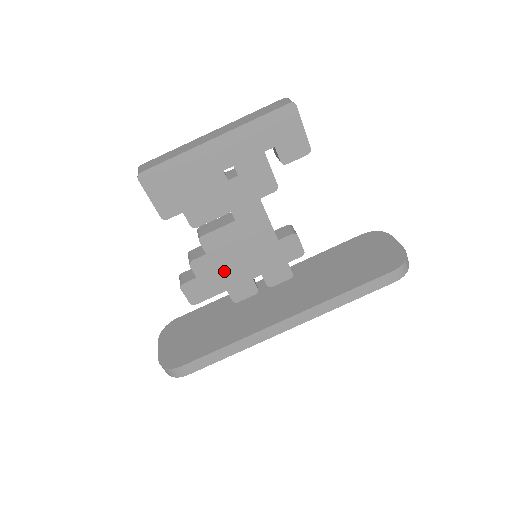
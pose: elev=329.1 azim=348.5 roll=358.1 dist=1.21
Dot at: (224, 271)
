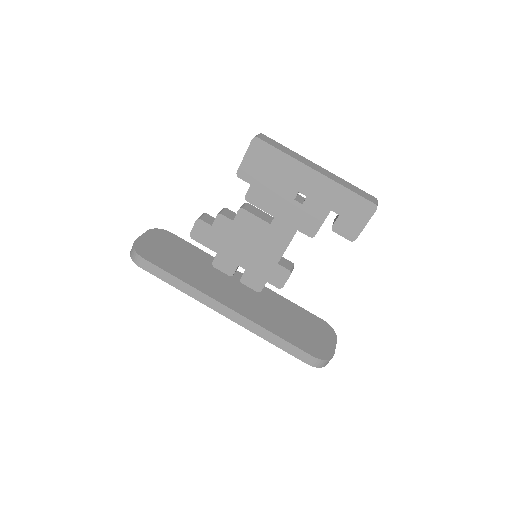
Dot at: (230, 241)
